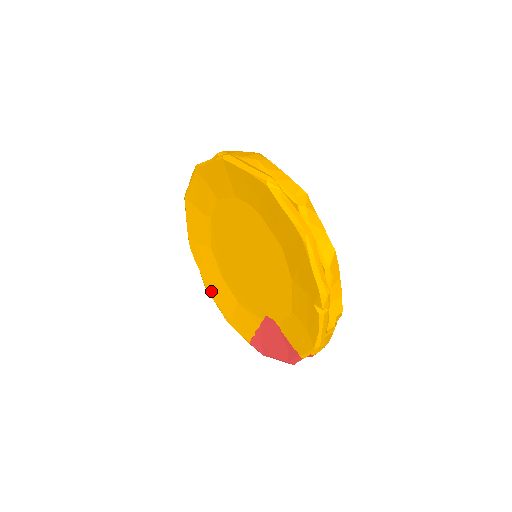
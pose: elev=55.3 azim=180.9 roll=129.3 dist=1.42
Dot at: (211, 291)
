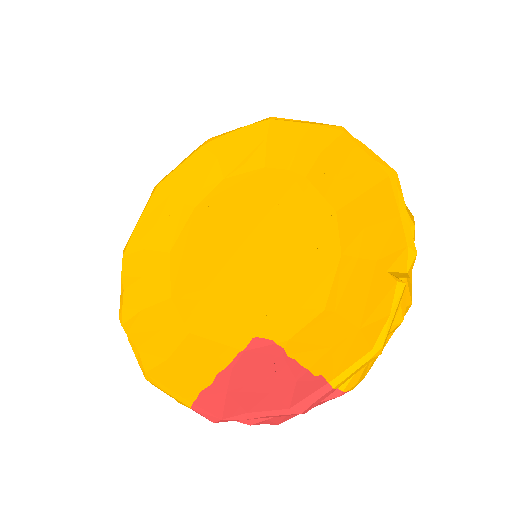
Dot at: (132, 325)
